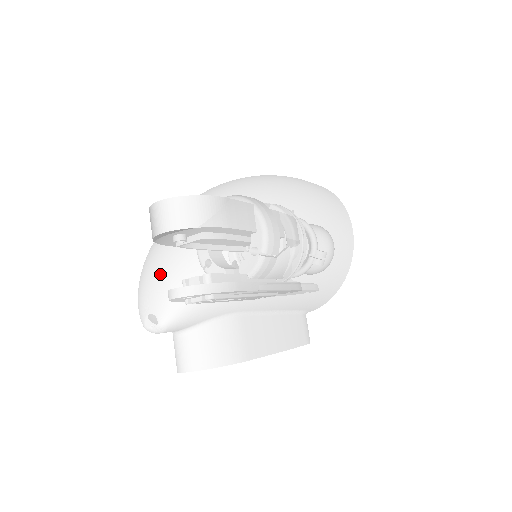
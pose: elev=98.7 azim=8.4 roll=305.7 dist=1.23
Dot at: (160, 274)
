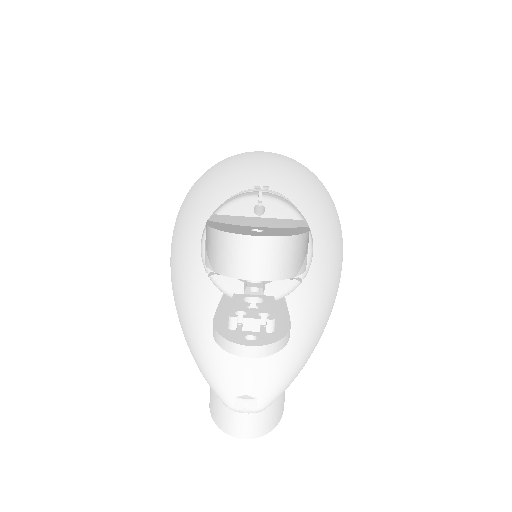
Dot at: (261, 344)
